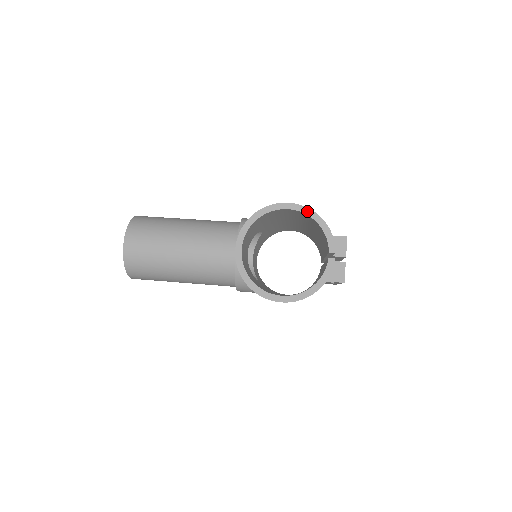
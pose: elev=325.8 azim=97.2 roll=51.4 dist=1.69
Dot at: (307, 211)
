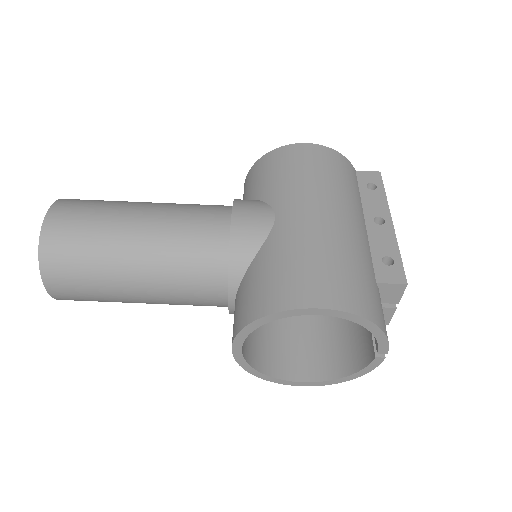
Dot at: (351, 317)
